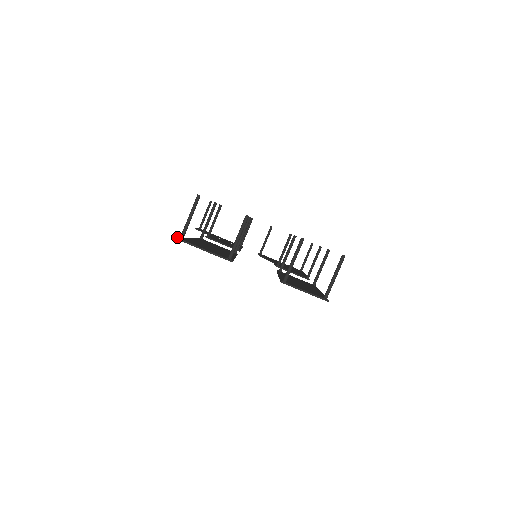
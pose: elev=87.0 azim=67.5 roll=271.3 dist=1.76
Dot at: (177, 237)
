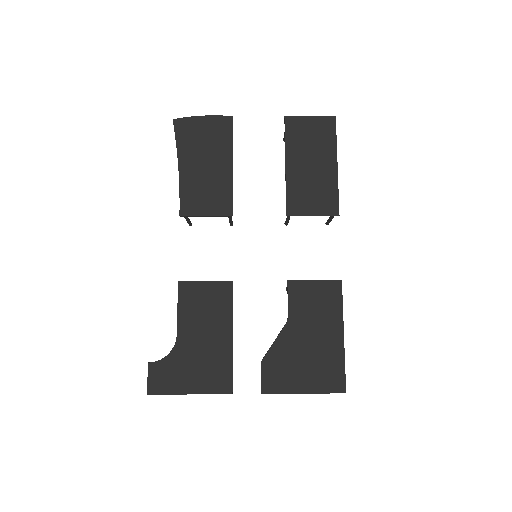
Dot at: (173, 122)
